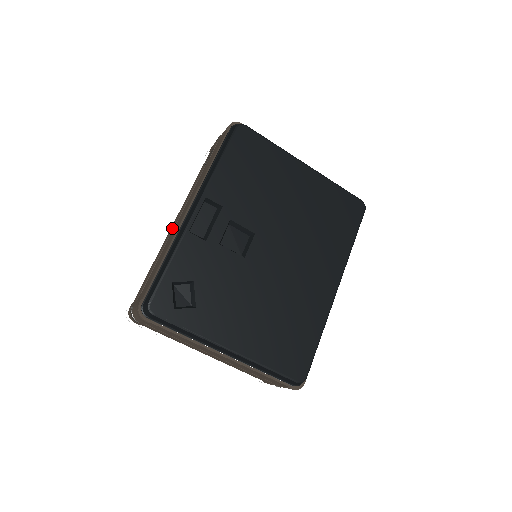
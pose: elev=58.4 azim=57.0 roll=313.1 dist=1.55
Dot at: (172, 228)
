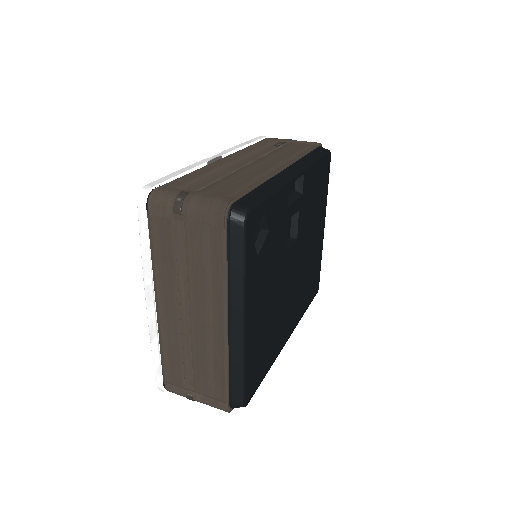
Dot at: (234, 162)
